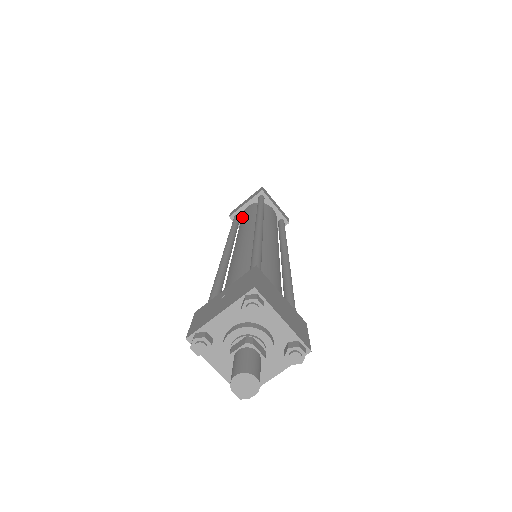
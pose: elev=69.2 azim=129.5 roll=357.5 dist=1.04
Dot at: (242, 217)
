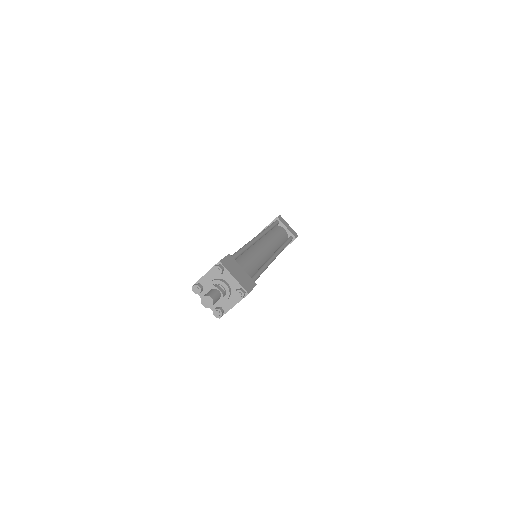
Dot at: occluded
